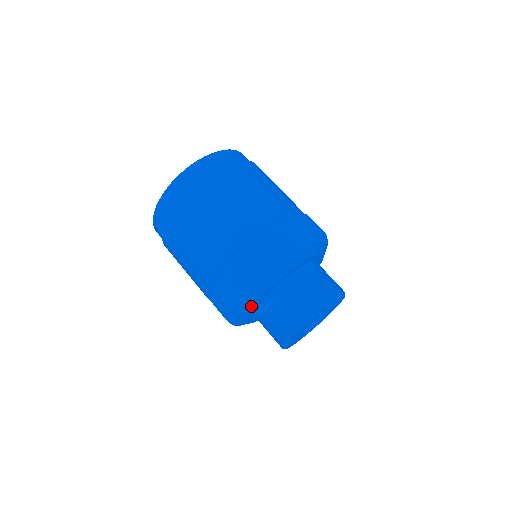
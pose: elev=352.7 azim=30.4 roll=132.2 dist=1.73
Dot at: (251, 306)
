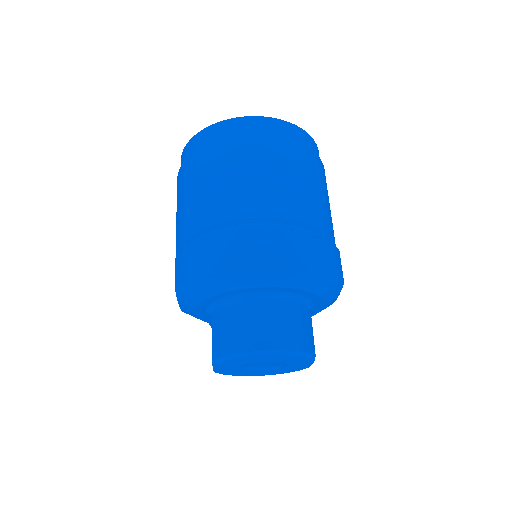
Dot at: (193, 315)
